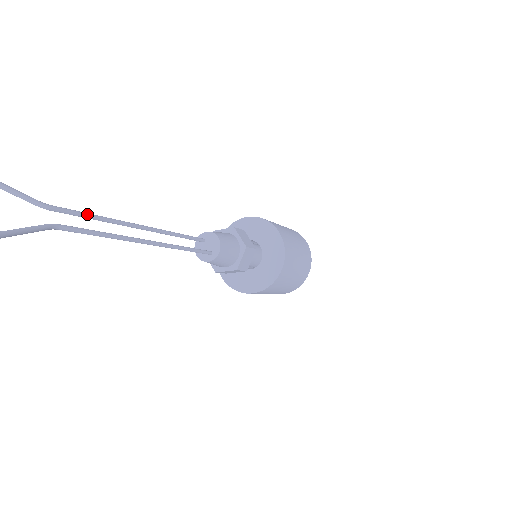
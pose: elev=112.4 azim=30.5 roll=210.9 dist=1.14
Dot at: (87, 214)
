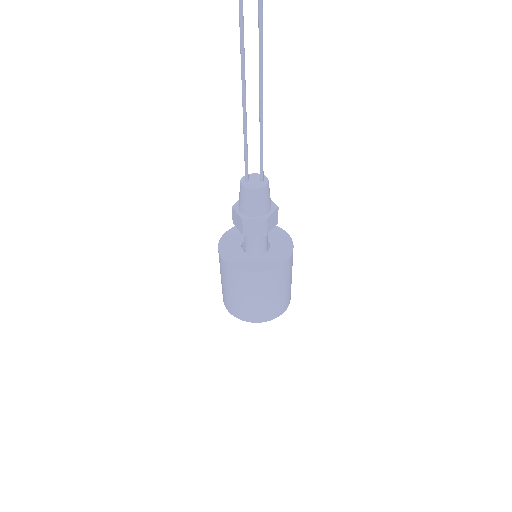
Dot at: (242, 28)
